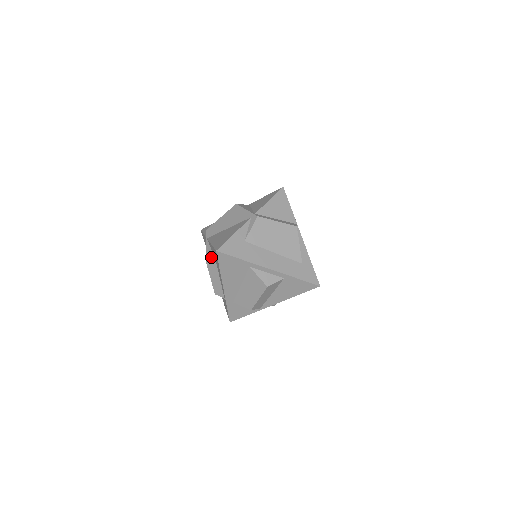
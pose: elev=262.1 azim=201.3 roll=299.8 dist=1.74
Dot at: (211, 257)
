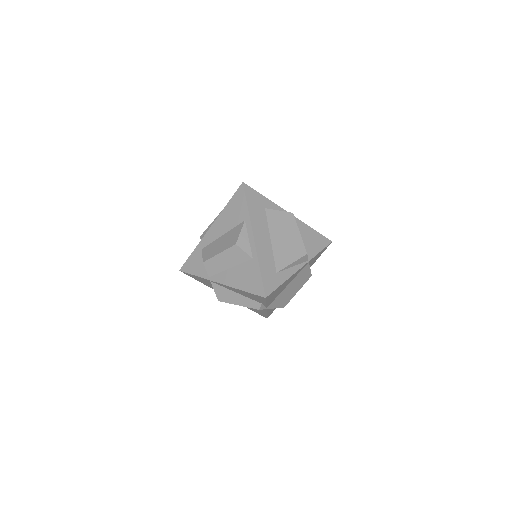
Dot at: occluded
